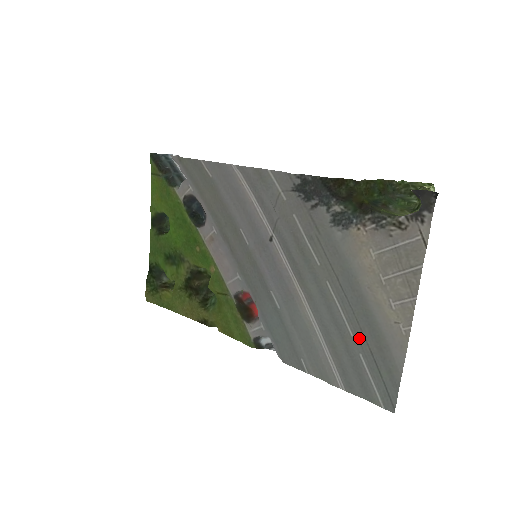
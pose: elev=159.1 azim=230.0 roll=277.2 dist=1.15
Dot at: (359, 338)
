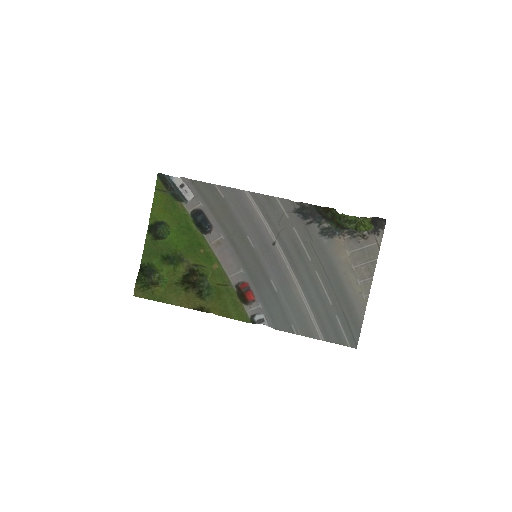
Dot at: (336, 305)
